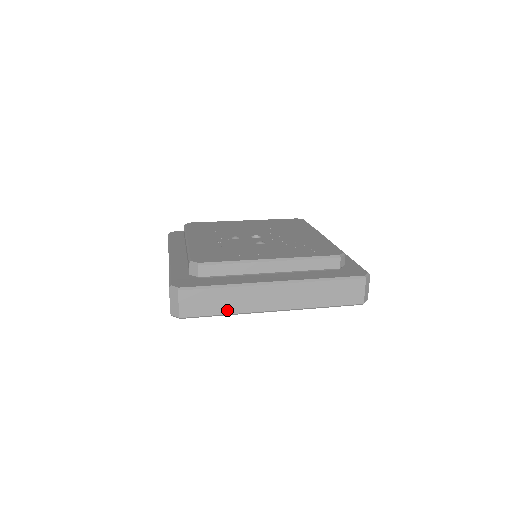
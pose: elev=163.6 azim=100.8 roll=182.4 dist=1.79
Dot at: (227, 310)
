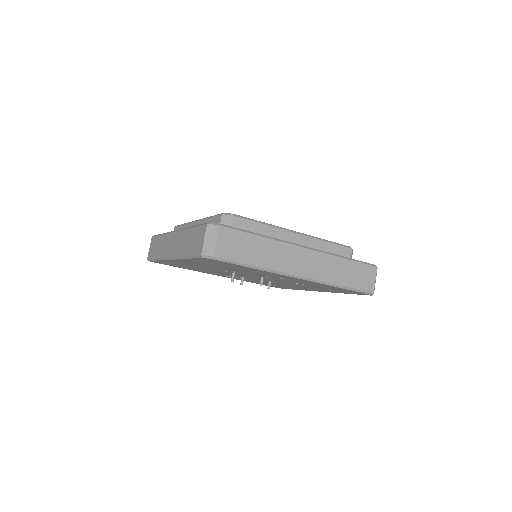
Dot at: (259, 262)
